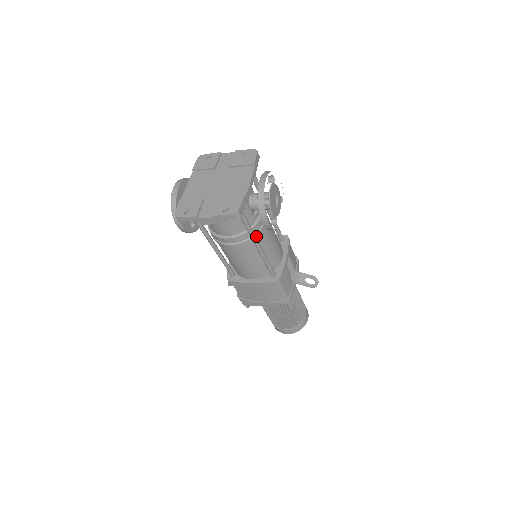
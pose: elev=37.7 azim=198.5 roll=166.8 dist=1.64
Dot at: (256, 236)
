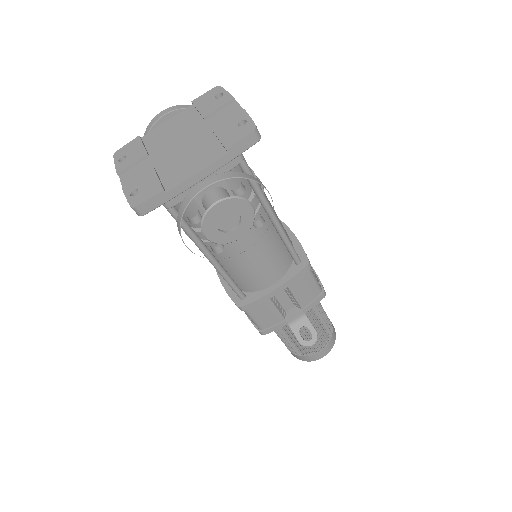
Dot at: (213, 243)
